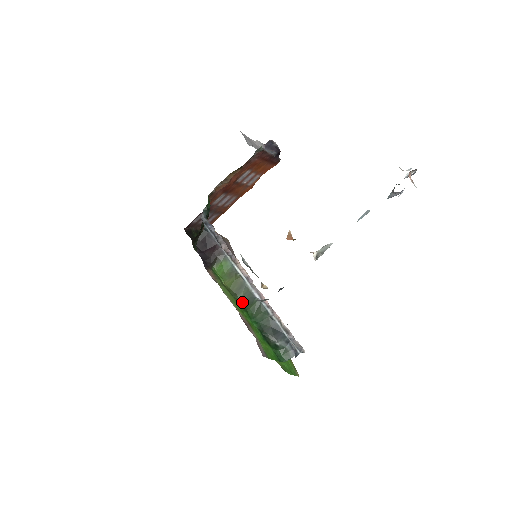
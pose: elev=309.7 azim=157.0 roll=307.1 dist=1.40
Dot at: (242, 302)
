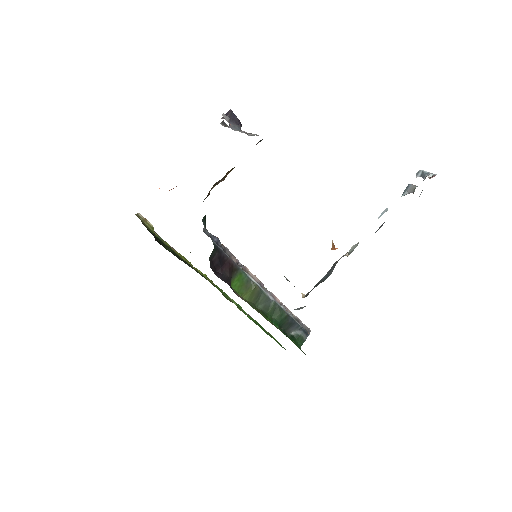
Dot at: (260, 309)
